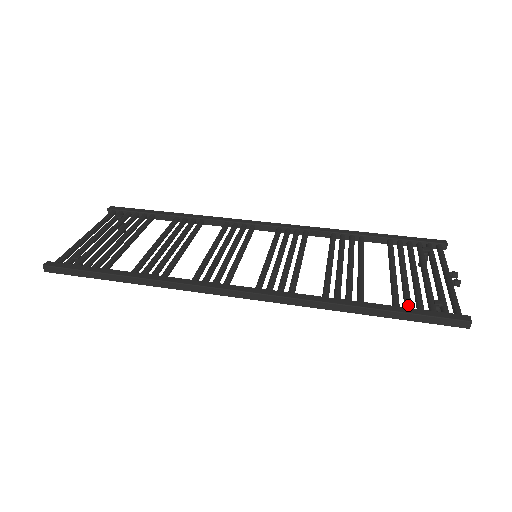
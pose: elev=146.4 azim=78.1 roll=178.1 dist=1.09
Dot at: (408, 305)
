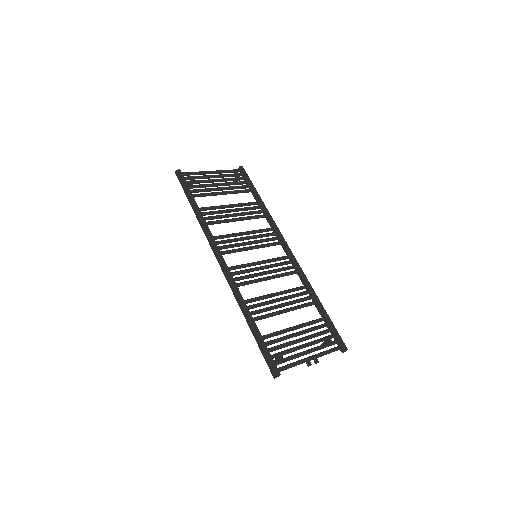
Dot at: (268, 342)
